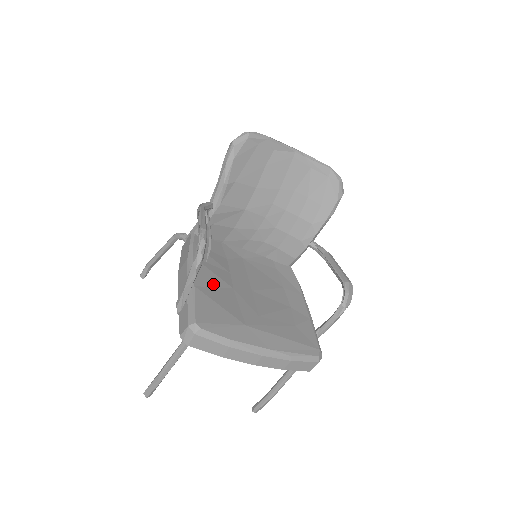
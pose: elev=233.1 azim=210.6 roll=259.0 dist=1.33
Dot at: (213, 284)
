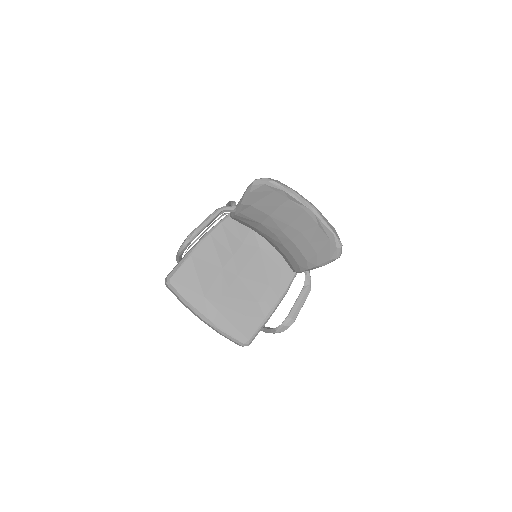
Dot at: (208, 259)
